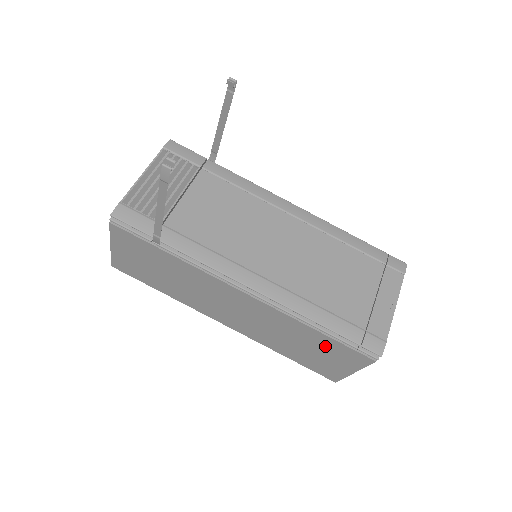
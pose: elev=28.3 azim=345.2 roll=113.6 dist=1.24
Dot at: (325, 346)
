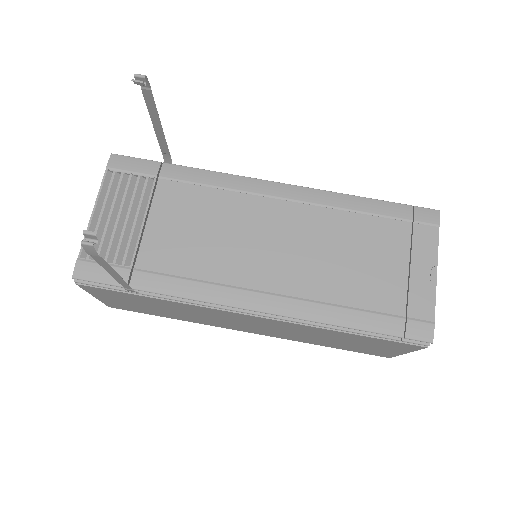
Dot at: (363, 341)
